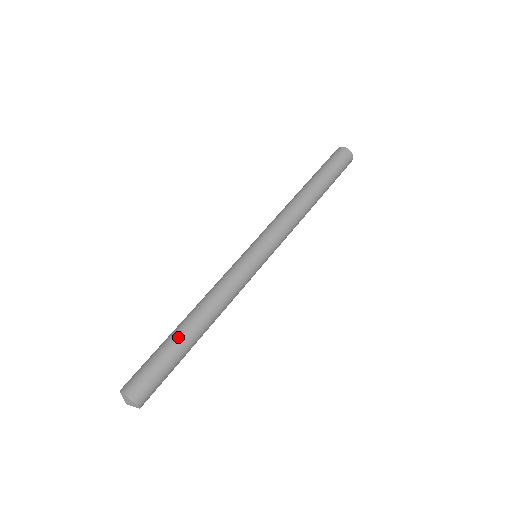
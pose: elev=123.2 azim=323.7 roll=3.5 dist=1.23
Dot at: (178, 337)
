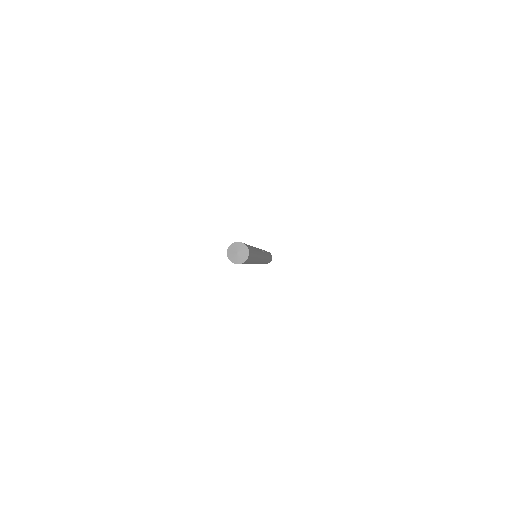
Dot at: occluded
